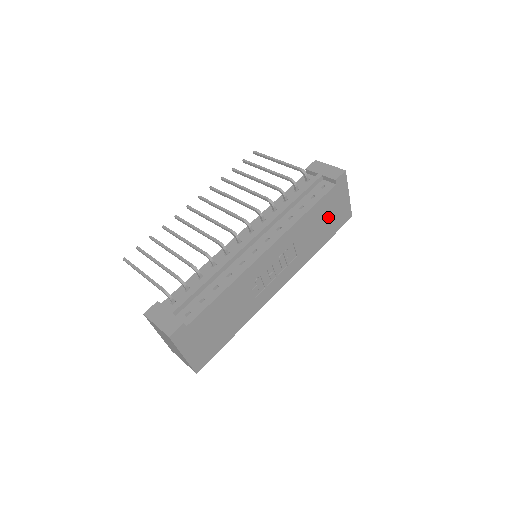
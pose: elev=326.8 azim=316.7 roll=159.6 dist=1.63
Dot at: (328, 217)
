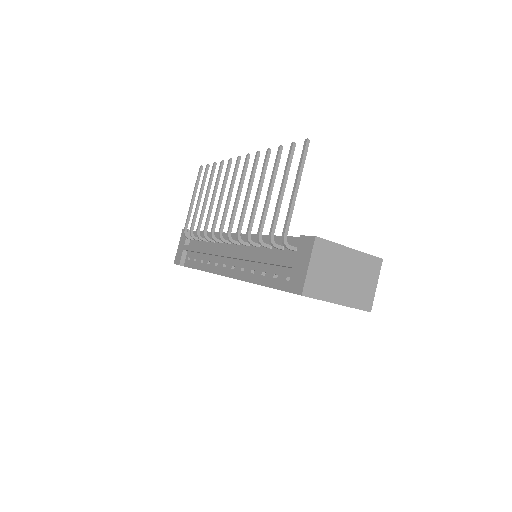
Dot at: occluded
